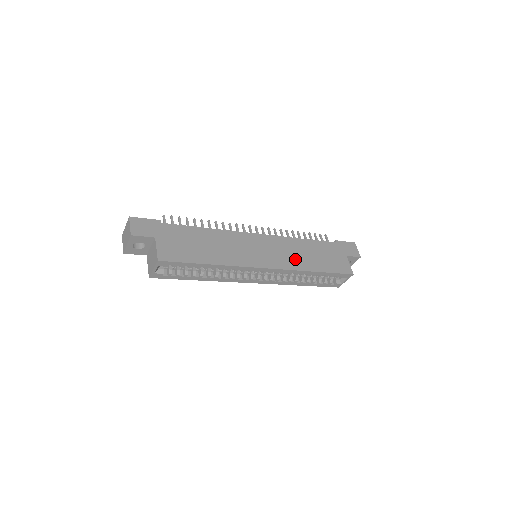
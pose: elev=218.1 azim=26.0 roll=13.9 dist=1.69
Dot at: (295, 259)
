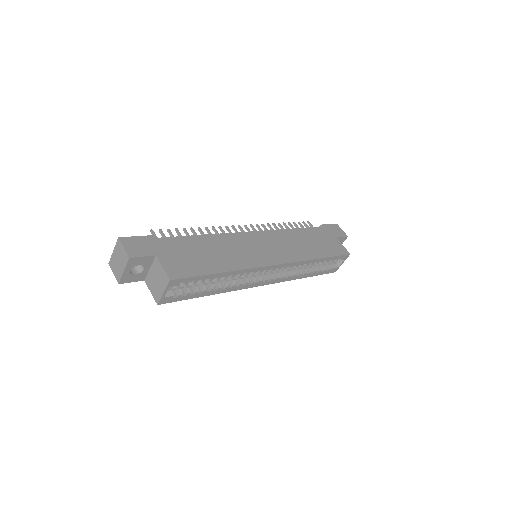
Dot at: (296, 250)
